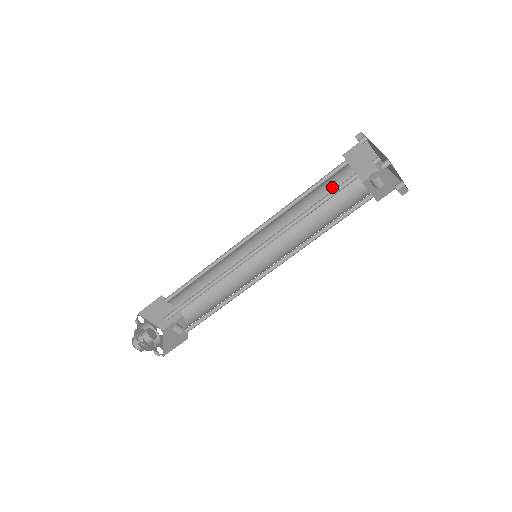
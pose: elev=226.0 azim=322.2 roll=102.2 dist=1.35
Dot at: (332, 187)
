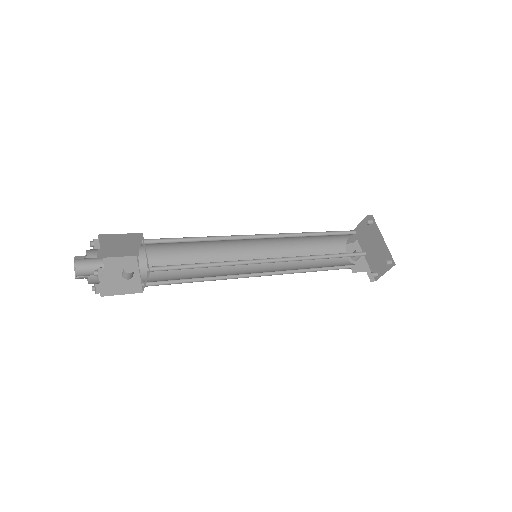
Dot at: (331, 238)
